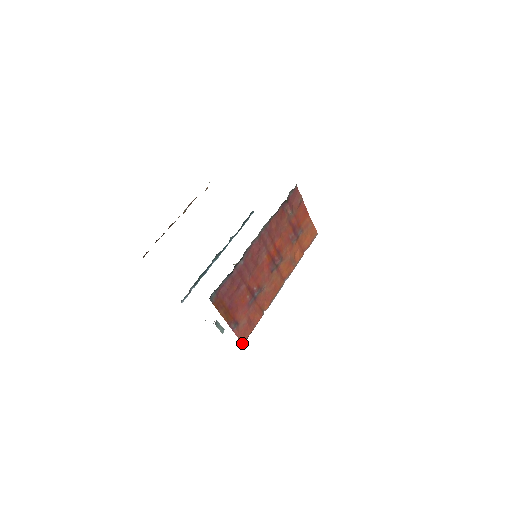
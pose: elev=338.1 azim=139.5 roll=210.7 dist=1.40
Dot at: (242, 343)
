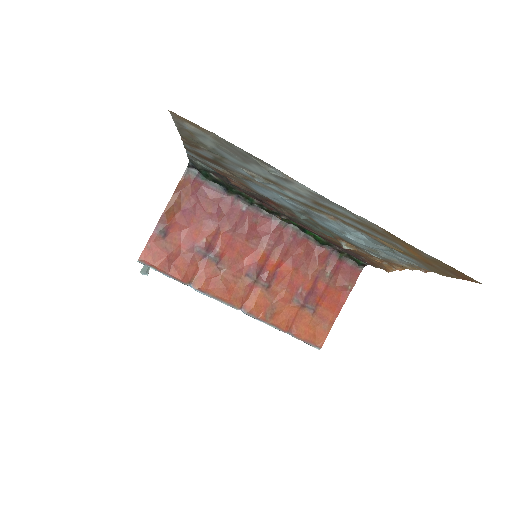
Dot at: (140, 258)
